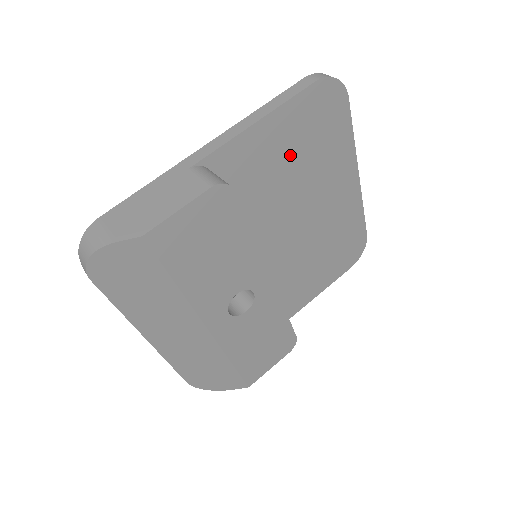
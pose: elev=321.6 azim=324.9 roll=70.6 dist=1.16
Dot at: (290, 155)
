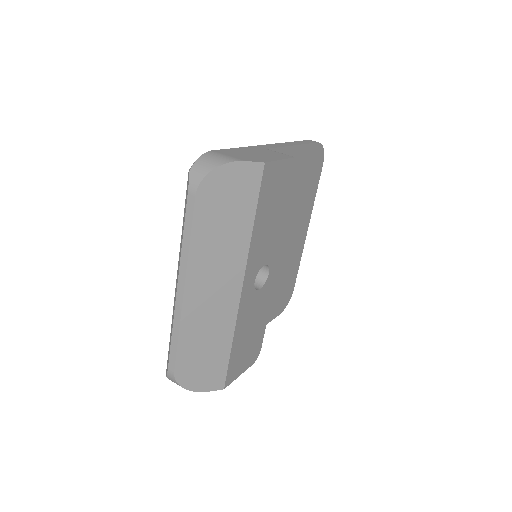
Dot at: occluded
